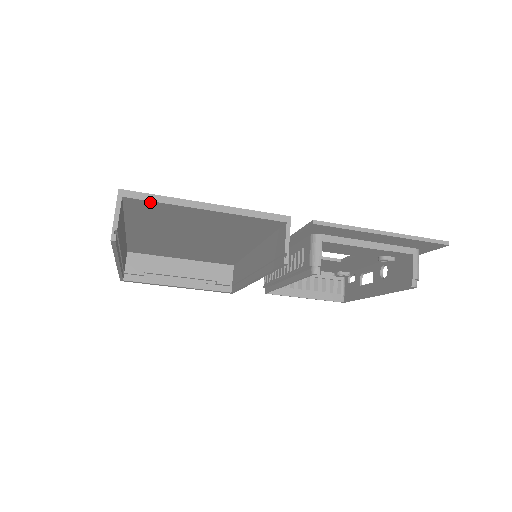
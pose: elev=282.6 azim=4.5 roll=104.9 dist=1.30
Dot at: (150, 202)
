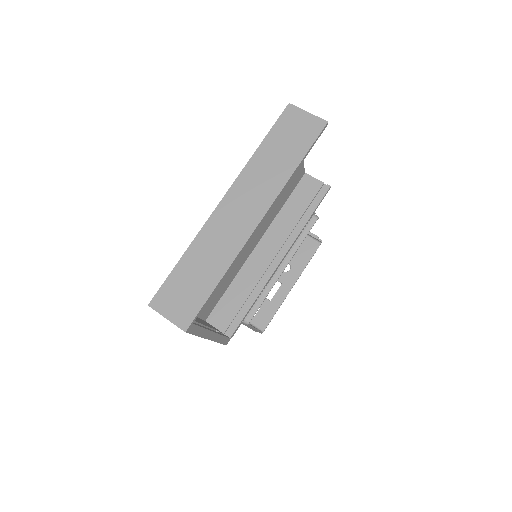
Dot at: occluded
